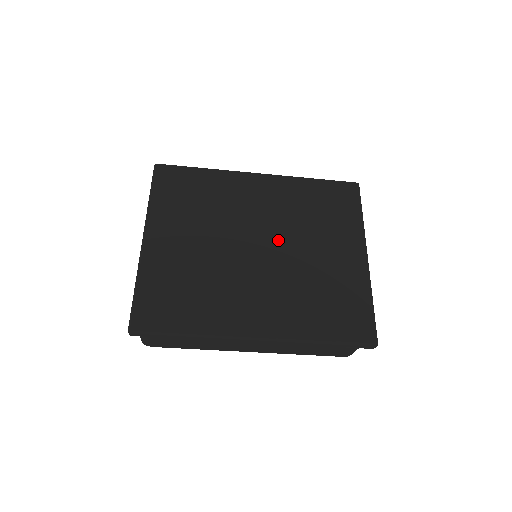
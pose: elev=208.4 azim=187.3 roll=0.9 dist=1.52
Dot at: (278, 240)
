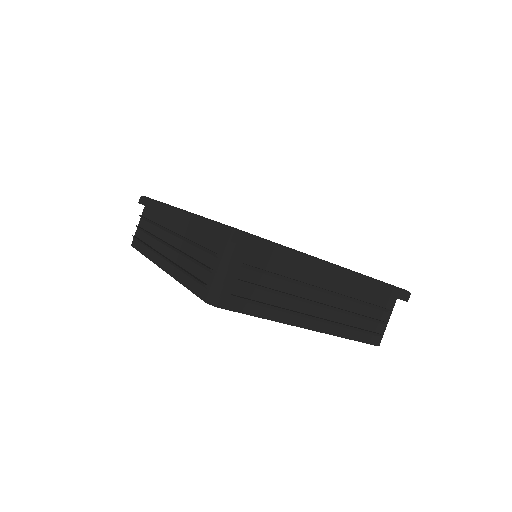
Dot at: occluded
